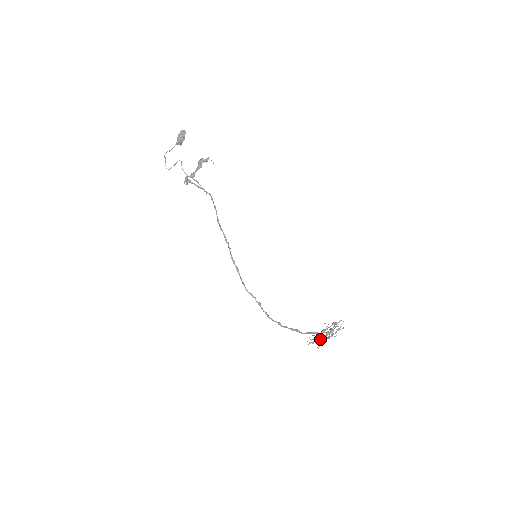
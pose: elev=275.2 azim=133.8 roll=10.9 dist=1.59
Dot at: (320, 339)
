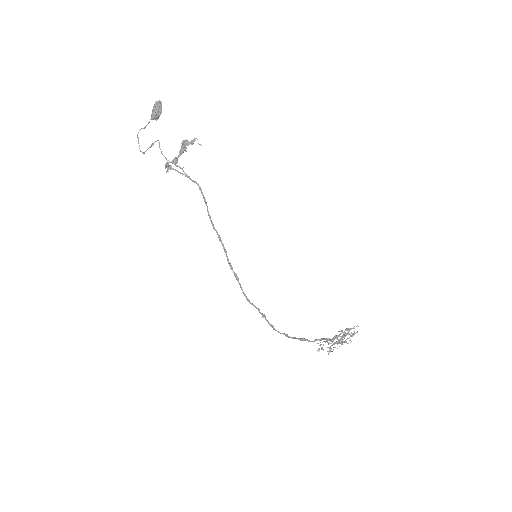
Dot at: occluded
